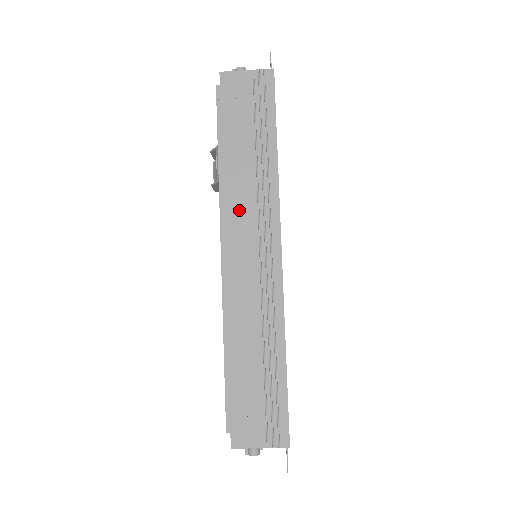
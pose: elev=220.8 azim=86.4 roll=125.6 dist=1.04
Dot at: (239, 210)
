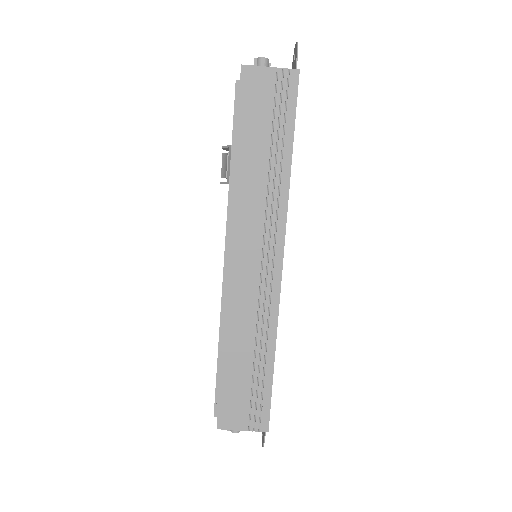
Dot at: (246, 218)
